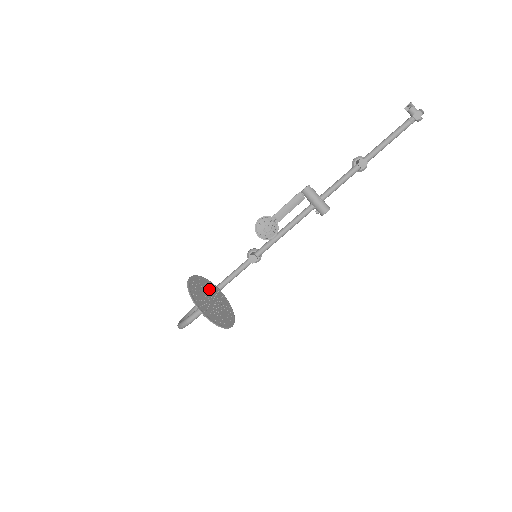
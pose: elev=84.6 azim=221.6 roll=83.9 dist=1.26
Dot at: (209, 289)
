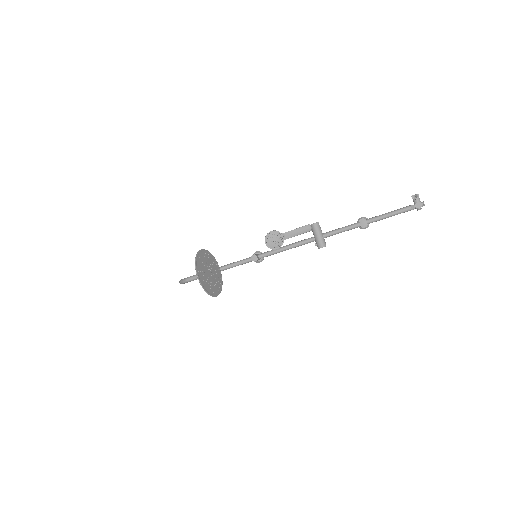
Dot at: (212, 264)
